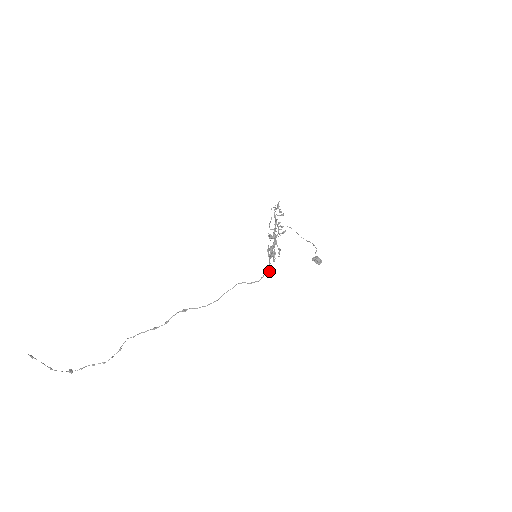
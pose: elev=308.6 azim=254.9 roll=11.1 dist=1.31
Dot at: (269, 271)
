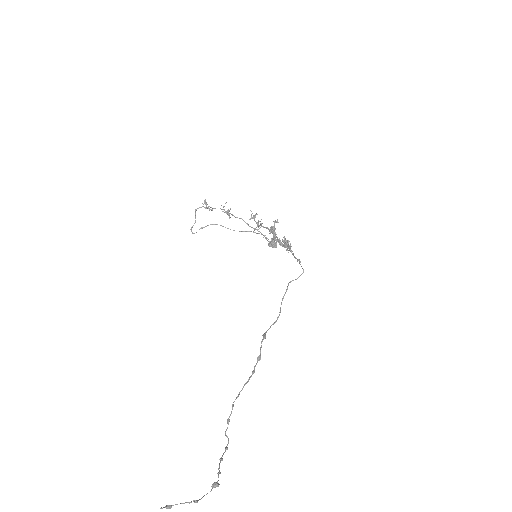
Dot at: (300, 261)
